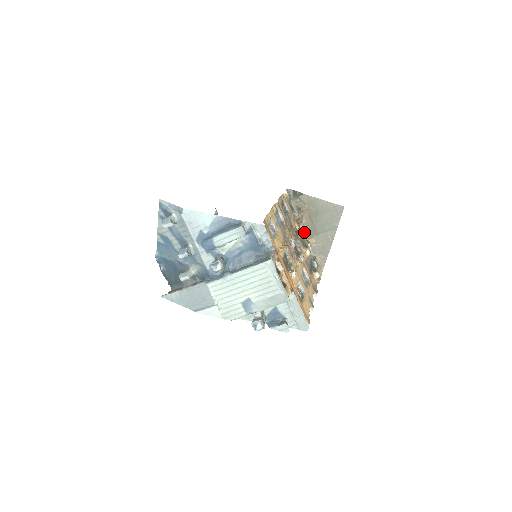
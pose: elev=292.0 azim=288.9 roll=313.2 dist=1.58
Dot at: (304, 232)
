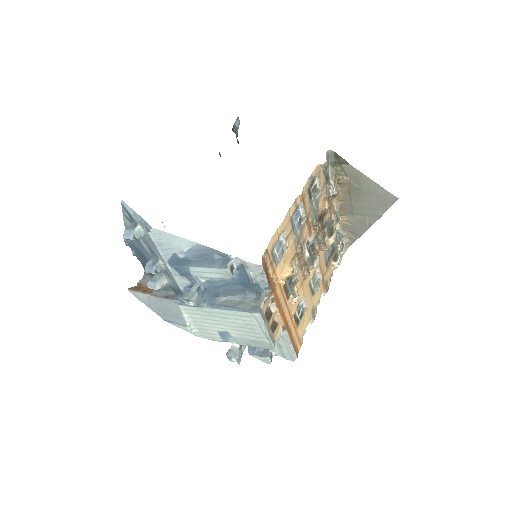
Dot at: (336, 206)
